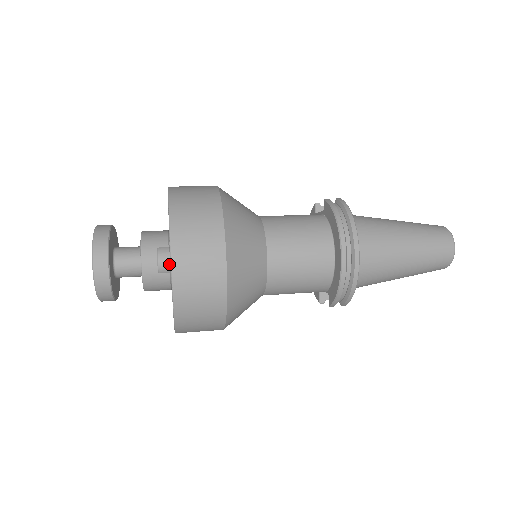
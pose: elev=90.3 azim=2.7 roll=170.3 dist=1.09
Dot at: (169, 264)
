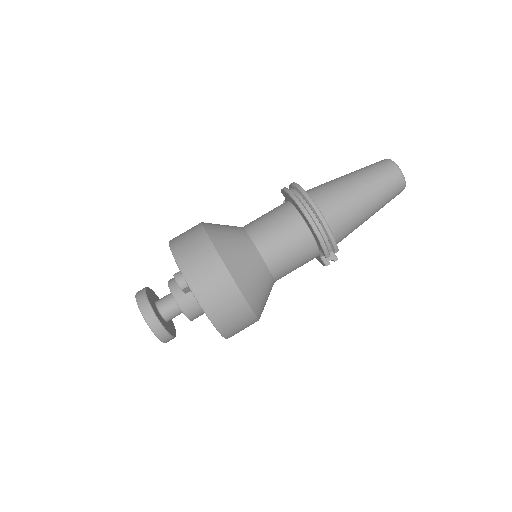
Dot at: occluded
